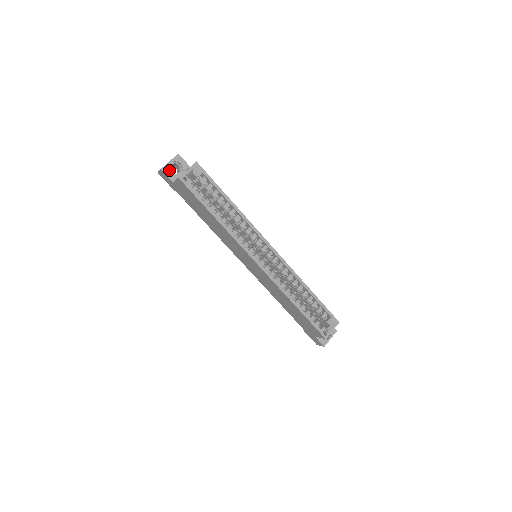
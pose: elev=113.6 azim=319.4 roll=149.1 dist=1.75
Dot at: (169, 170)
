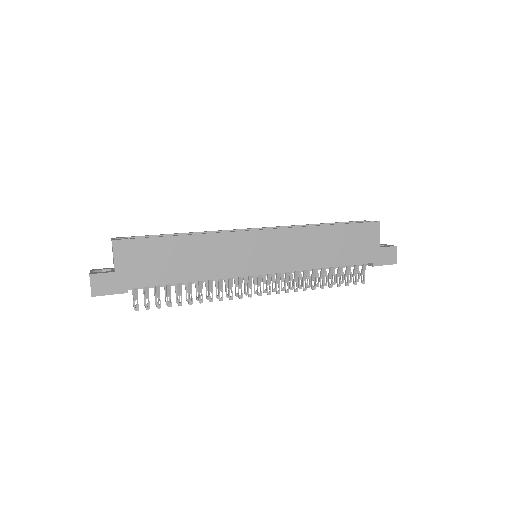
Dot at: (98, 273)
